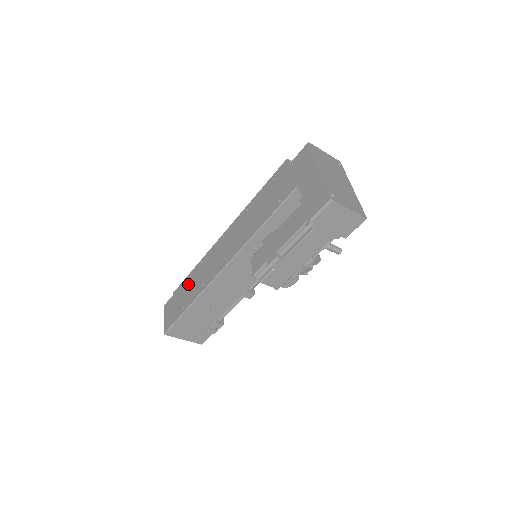
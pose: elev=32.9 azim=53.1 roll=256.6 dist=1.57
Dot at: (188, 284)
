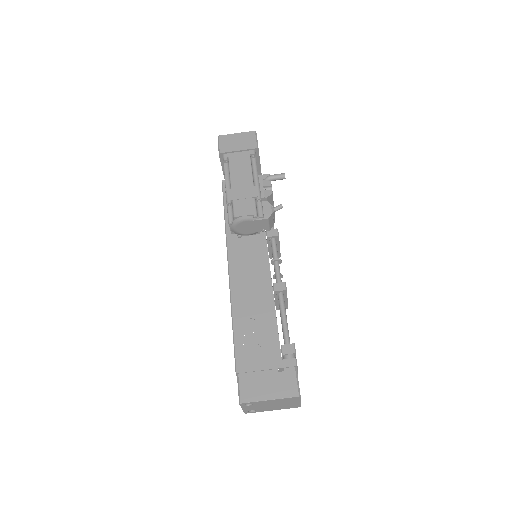
Dot at: occluded
